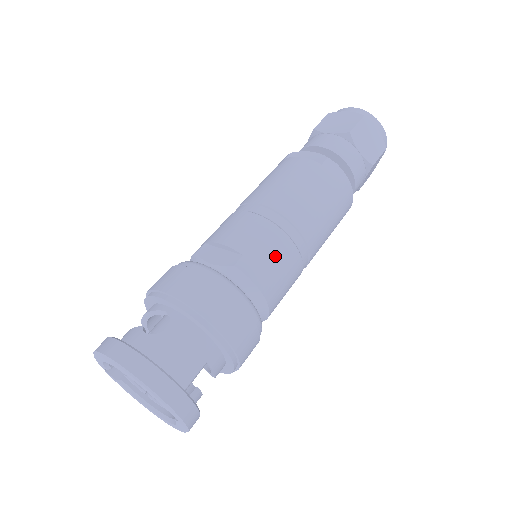
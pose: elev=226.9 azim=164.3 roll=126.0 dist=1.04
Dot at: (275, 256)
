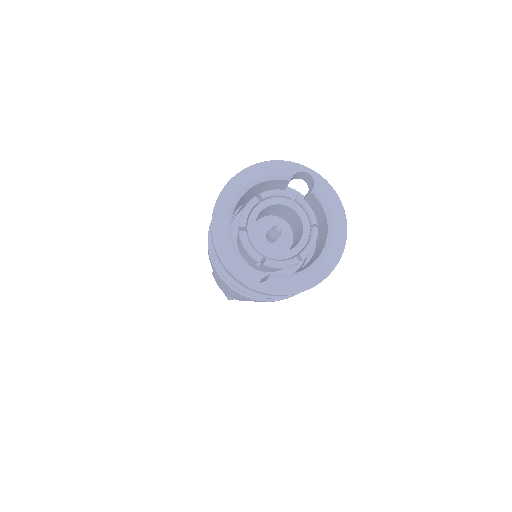
Dot at: occluded
